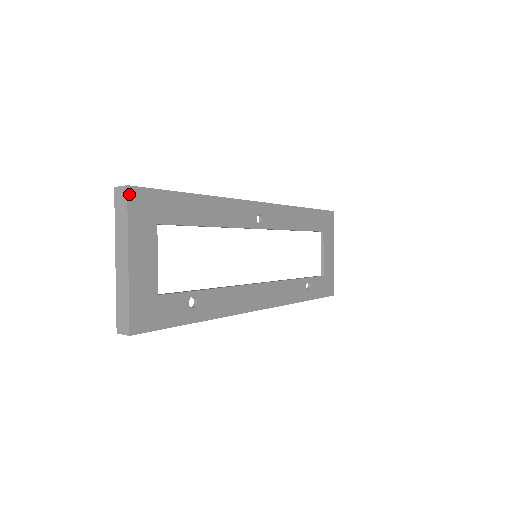
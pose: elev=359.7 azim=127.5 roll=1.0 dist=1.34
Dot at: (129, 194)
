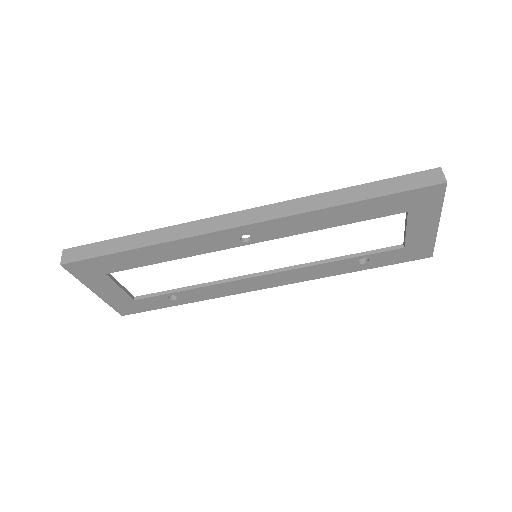
Dot at: (66, 268)
